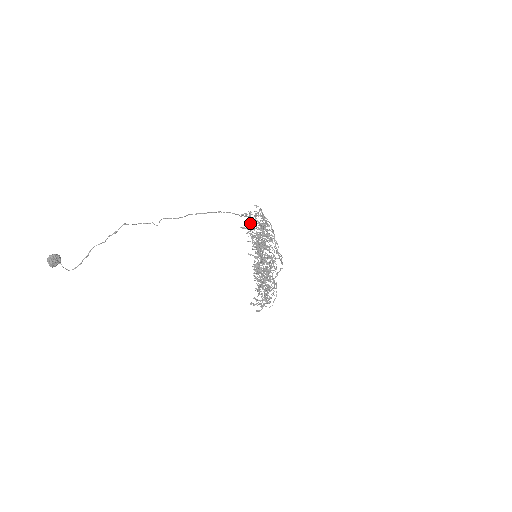
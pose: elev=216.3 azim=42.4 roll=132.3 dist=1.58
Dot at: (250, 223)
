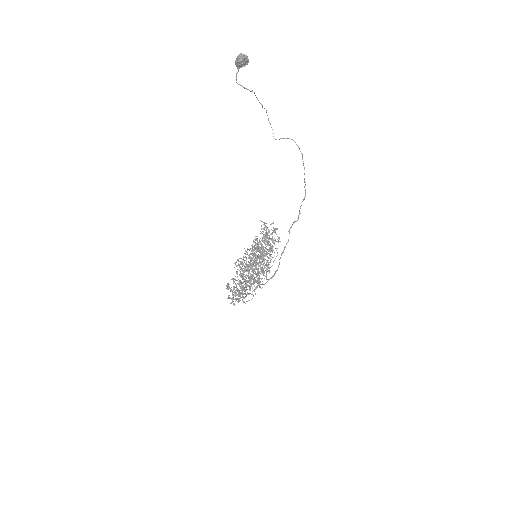
Dot at: occluded
